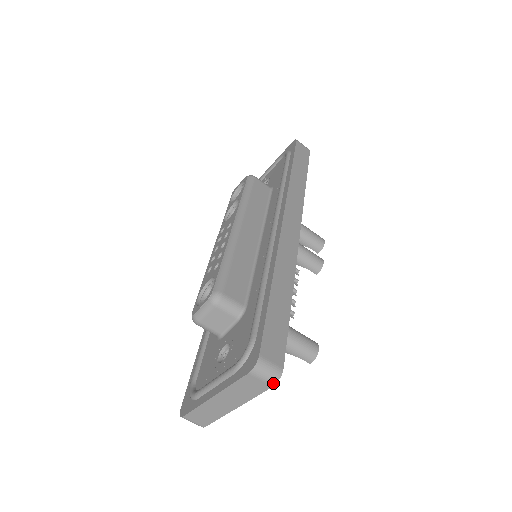
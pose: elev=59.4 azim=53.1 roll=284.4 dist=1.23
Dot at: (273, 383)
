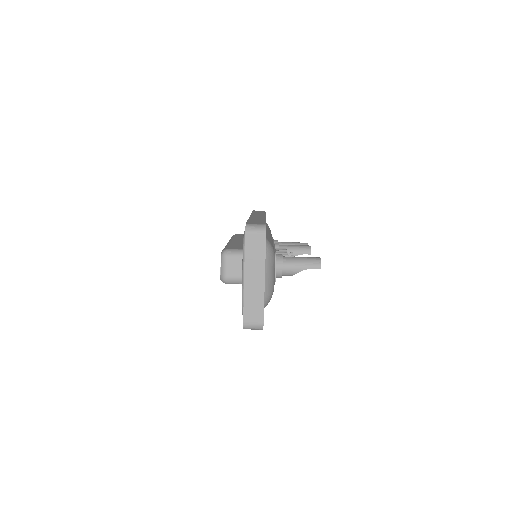
Dot at: (264, 232)
